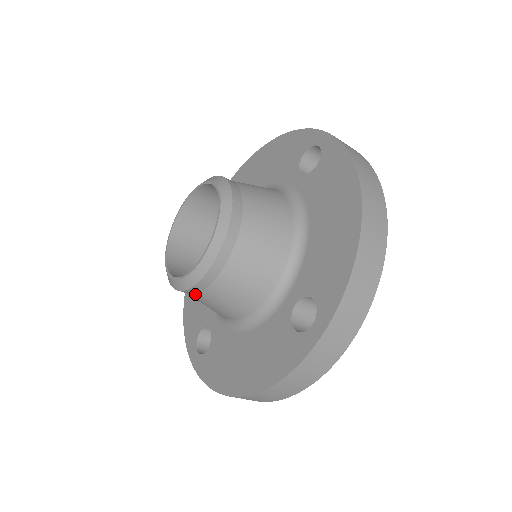
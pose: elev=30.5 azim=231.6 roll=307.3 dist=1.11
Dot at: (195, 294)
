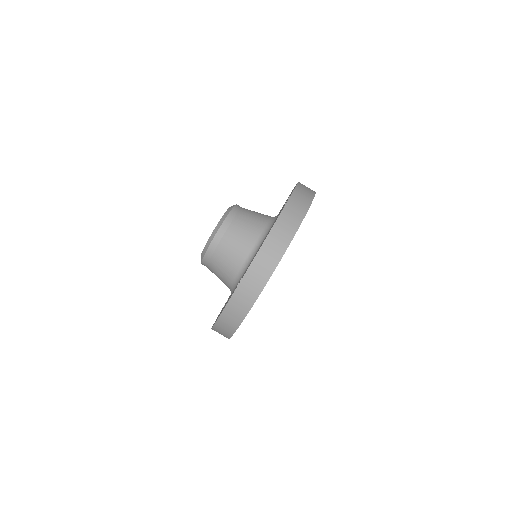
Dot at: (228, 229)
